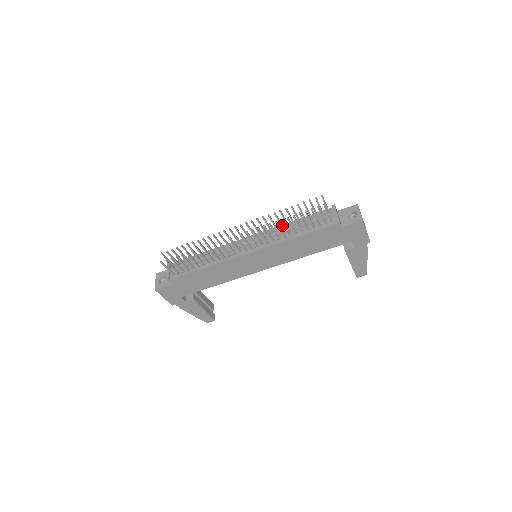
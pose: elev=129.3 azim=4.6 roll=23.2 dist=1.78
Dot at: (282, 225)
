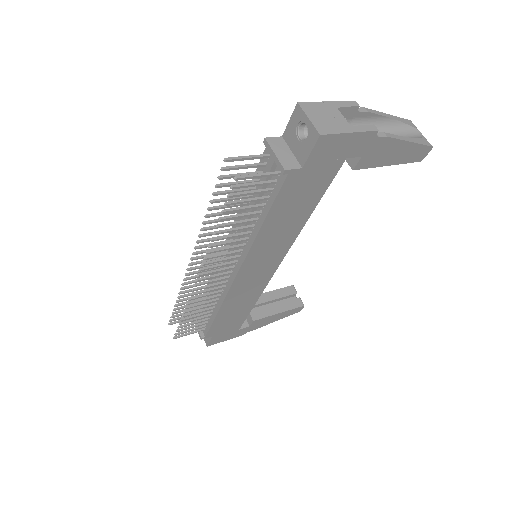
Dot at: occluded
